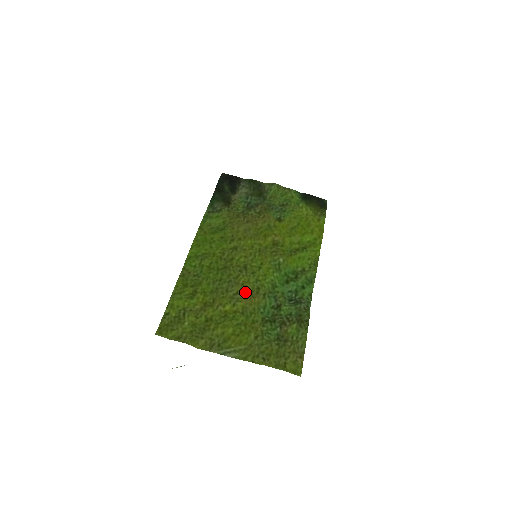
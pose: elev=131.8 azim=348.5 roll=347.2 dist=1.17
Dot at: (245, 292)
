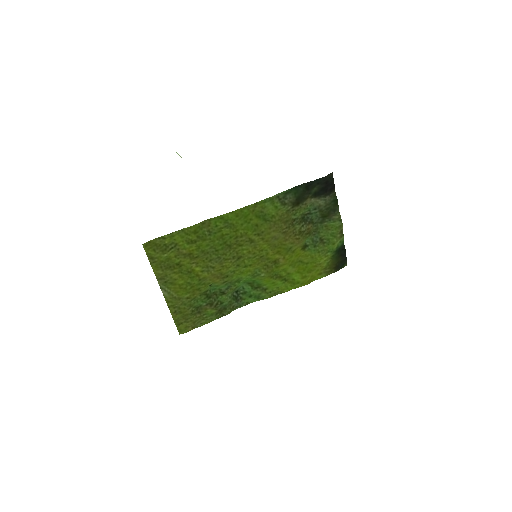
Dot at: (218, 272)
